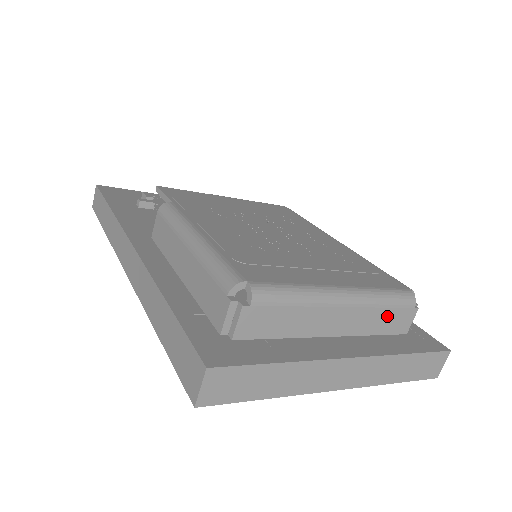
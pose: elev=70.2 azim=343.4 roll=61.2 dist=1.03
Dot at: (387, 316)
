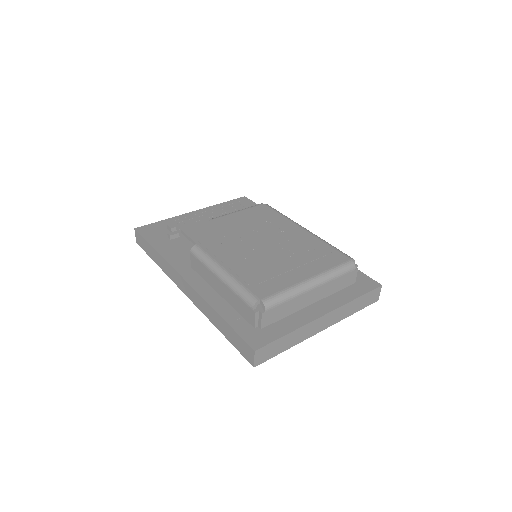
Dot at: (340, 281)
